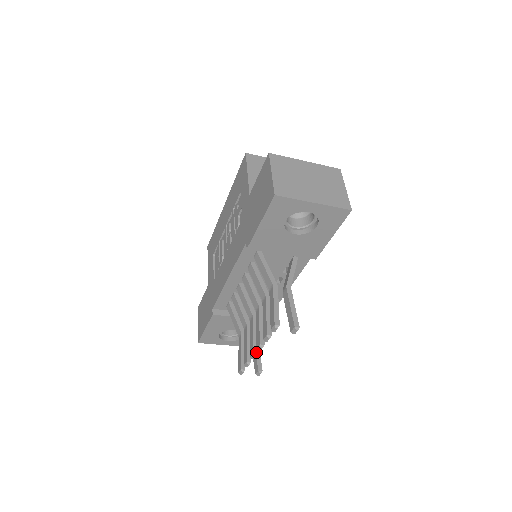
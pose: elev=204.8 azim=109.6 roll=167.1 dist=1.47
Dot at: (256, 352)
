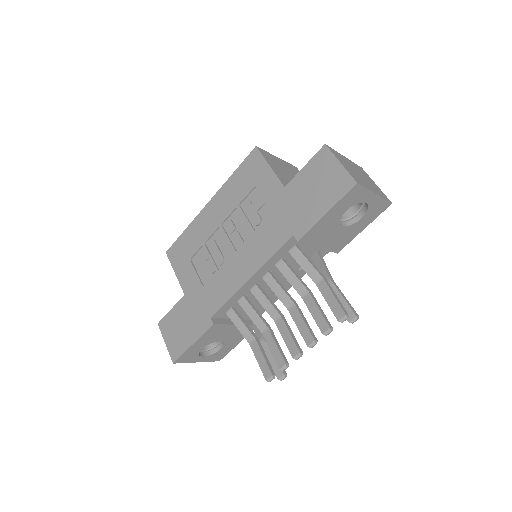
Dot at: (301, 351)
